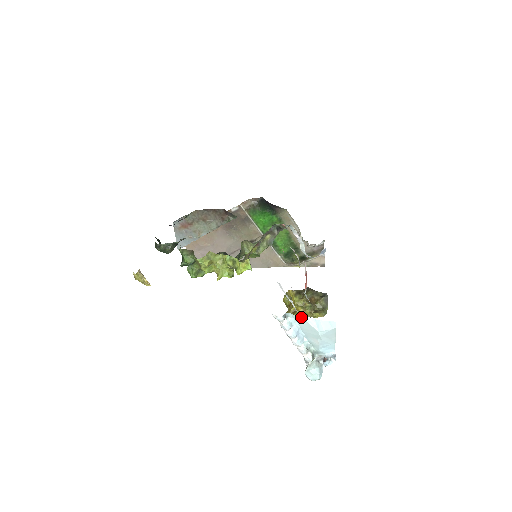
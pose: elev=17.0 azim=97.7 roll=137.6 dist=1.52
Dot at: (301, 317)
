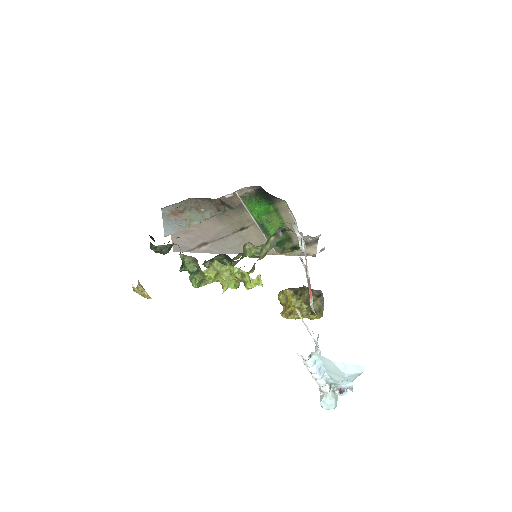
Dot at: (297, 318)
